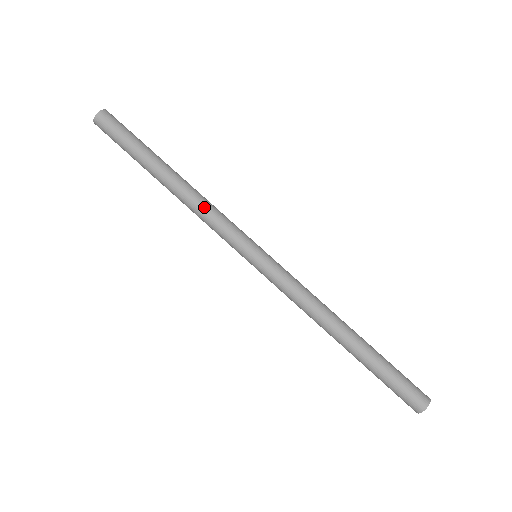
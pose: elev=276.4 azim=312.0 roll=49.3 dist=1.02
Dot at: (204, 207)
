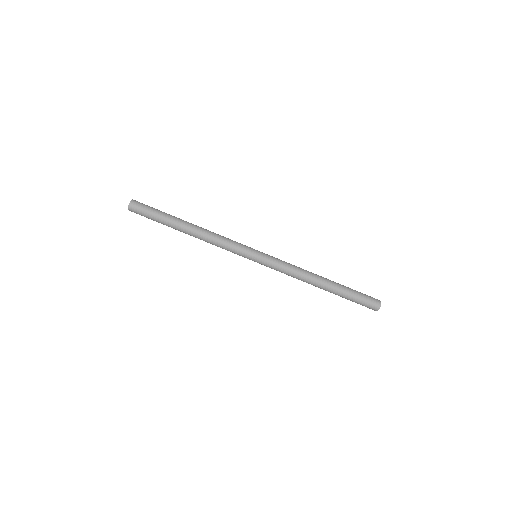
Dot at: (215, 240)
